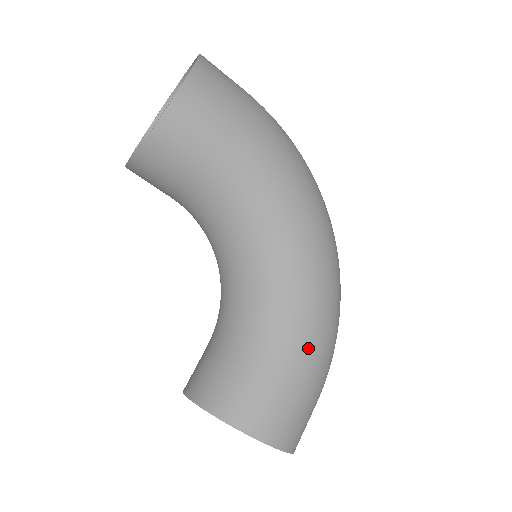
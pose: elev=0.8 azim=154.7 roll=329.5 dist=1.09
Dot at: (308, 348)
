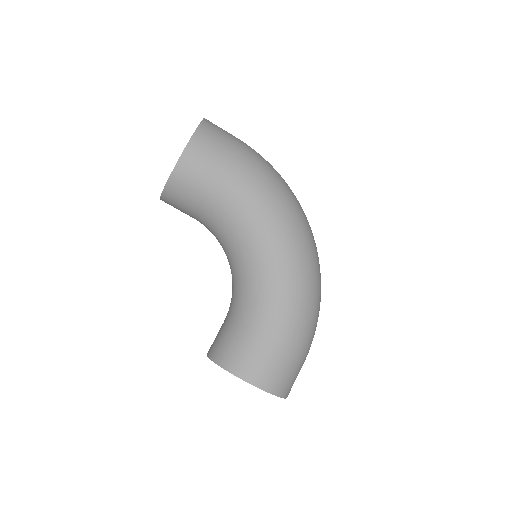
Dot at: (288, 321)
